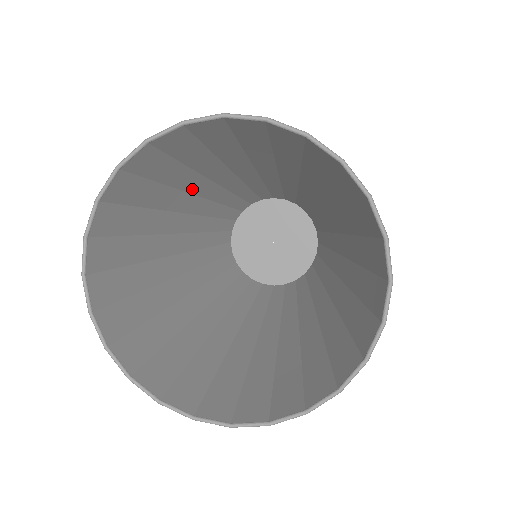
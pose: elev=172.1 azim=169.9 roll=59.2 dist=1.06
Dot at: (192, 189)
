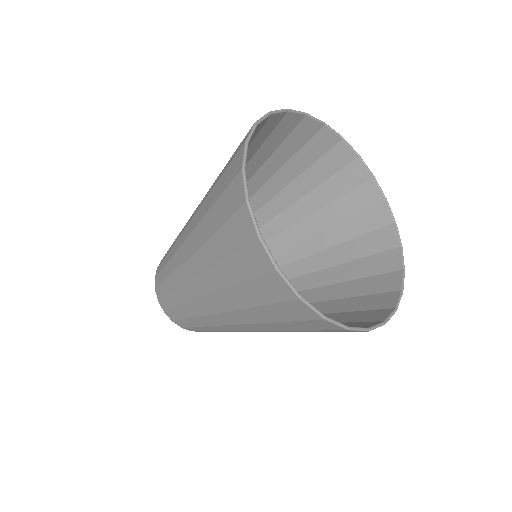
Dot at: (250, 183)
